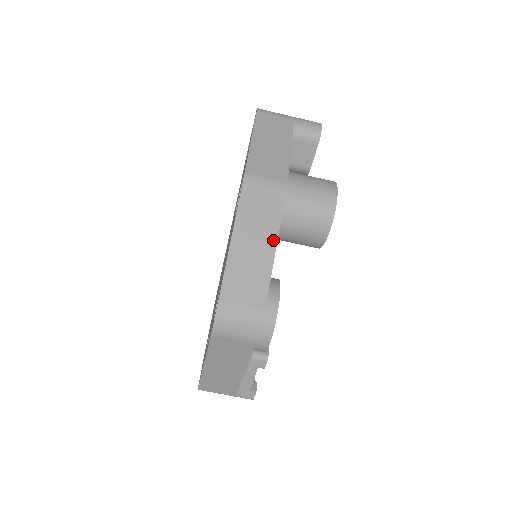
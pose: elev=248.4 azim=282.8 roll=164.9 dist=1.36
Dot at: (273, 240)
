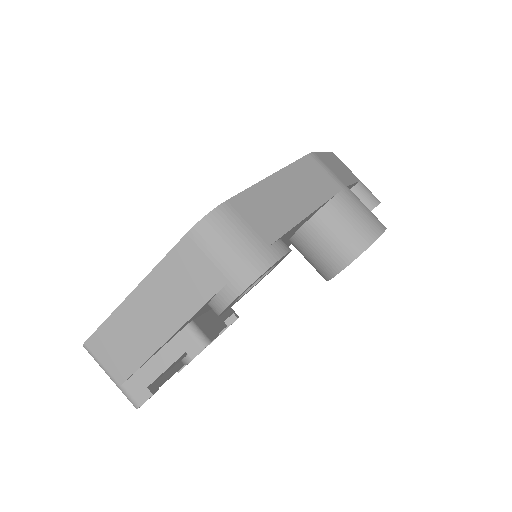
Dot at: (311, 207)
